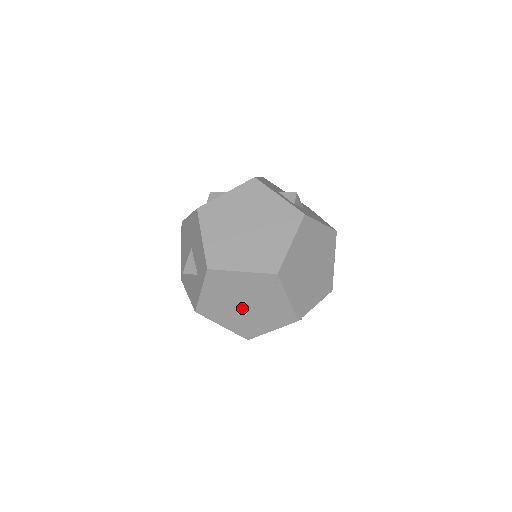
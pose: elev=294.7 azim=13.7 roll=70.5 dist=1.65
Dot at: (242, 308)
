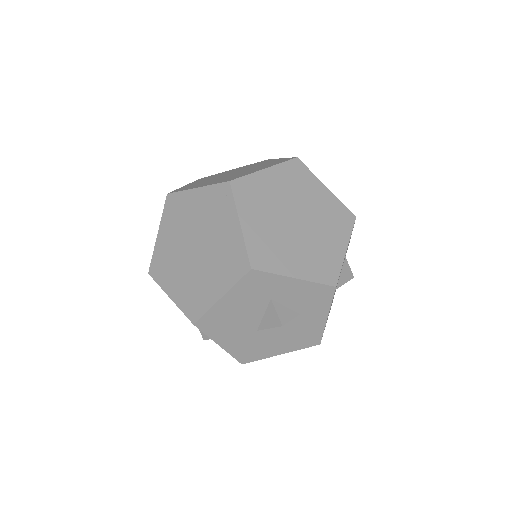
Dot at: (192, 255)
